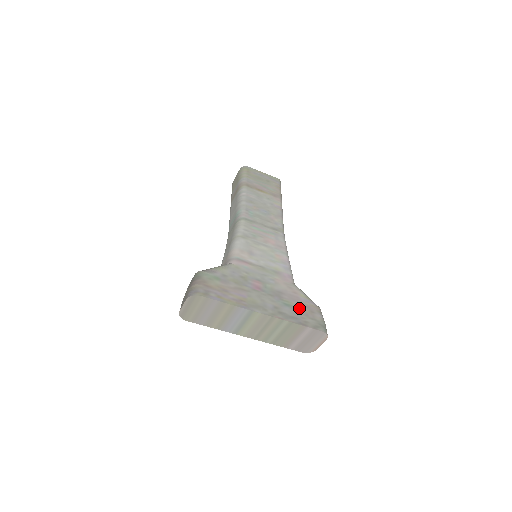
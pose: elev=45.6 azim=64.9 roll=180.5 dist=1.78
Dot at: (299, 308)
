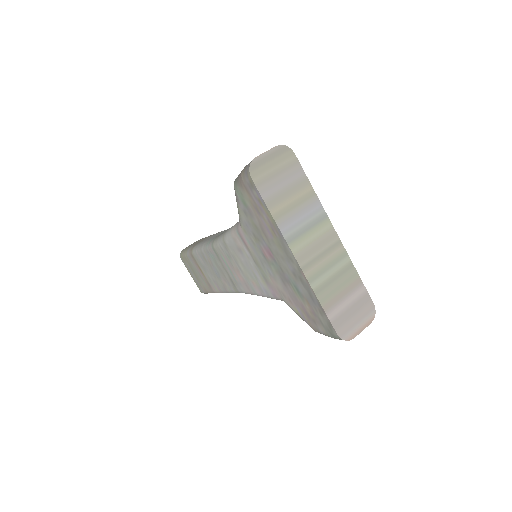
Dot at: occluded
